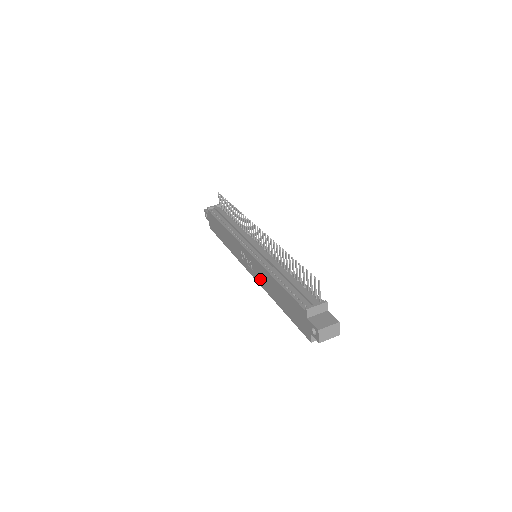
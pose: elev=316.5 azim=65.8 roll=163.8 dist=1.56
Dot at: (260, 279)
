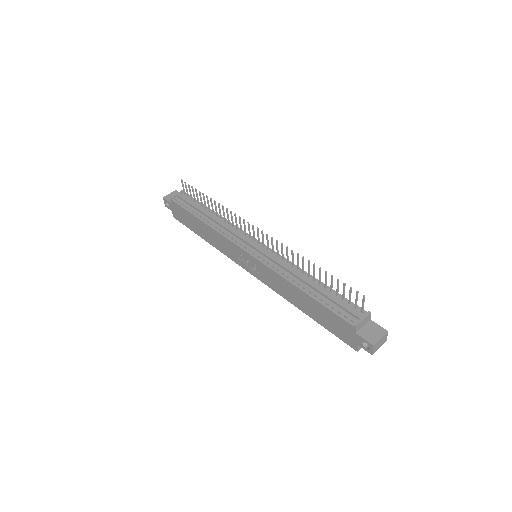
Dot at: (272, 284)
